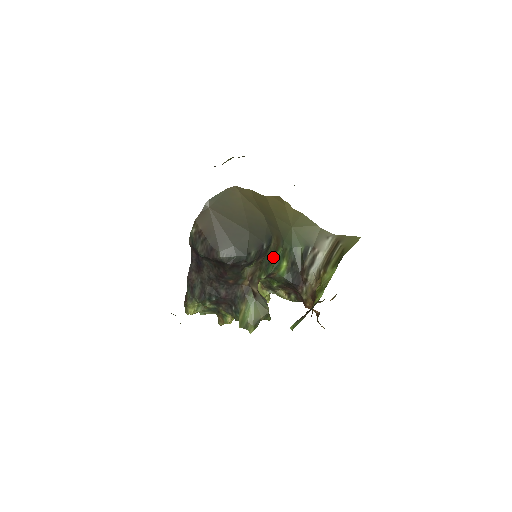
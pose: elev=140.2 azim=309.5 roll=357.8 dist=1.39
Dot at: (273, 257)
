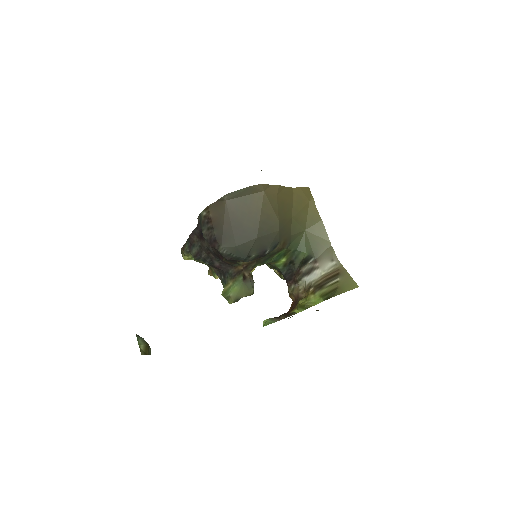
Dot at: (274, 254)
